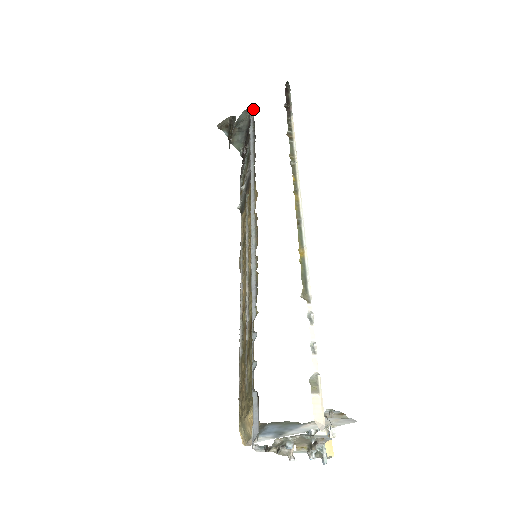
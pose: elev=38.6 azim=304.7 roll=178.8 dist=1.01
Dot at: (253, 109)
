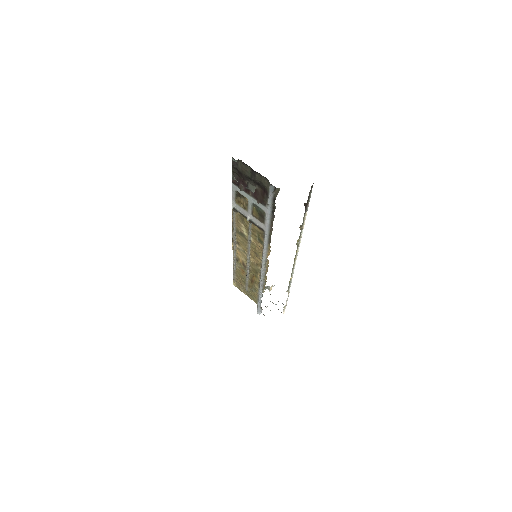
Dot at: (274, 187)
